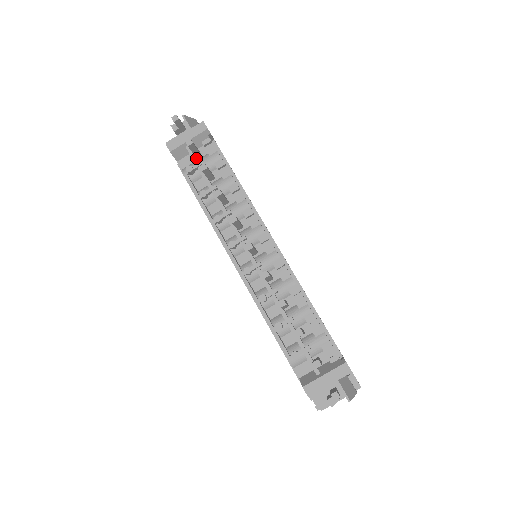
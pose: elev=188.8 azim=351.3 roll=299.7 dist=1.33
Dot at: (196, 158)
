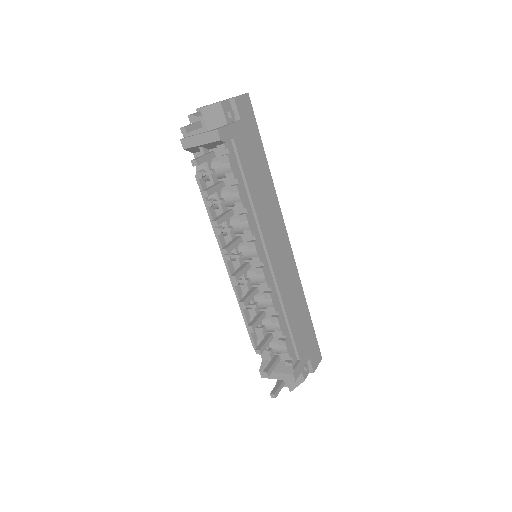
Dot at: (208, 163)
